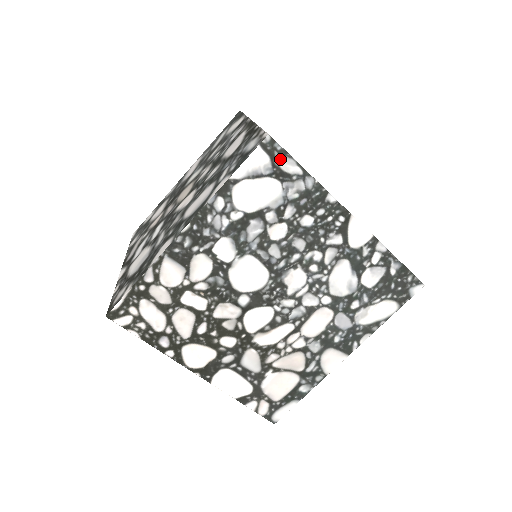
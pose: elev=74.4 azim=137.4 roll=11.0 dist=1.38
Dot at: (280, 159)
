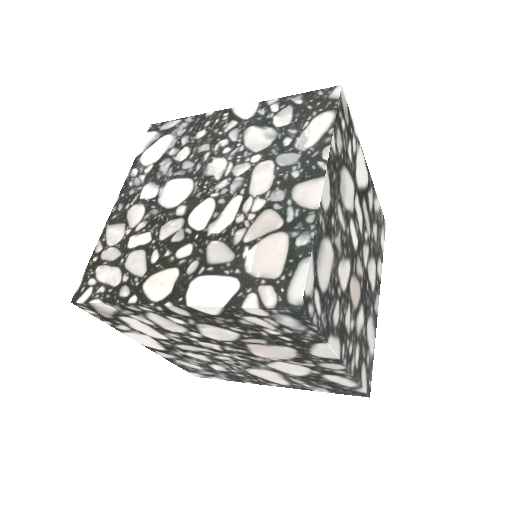
Dot at: (163, 127)
